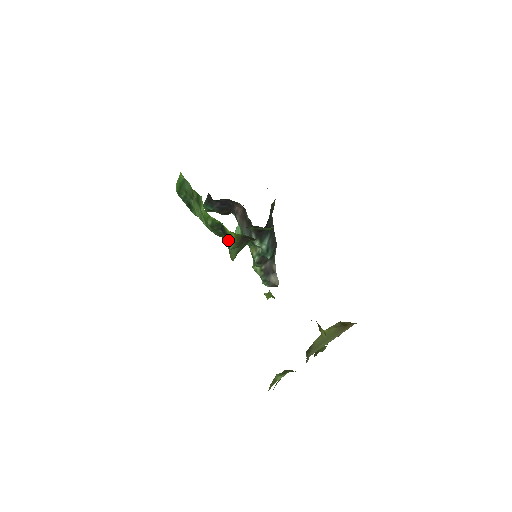
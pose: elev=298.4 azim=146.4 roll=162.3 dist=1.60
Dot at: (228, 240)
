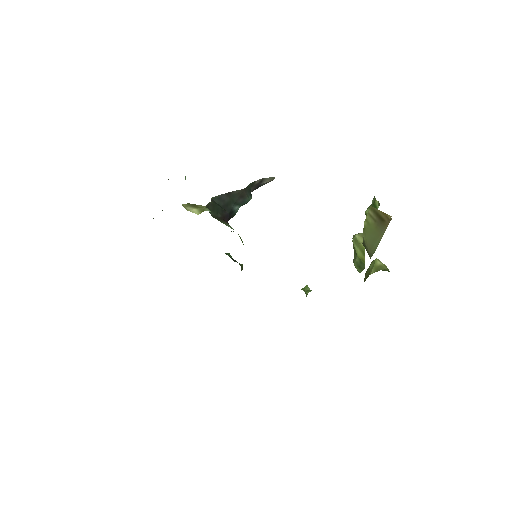
Dot at: occluded
